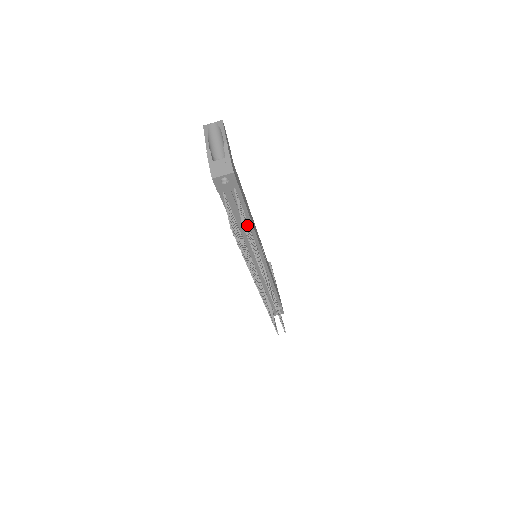
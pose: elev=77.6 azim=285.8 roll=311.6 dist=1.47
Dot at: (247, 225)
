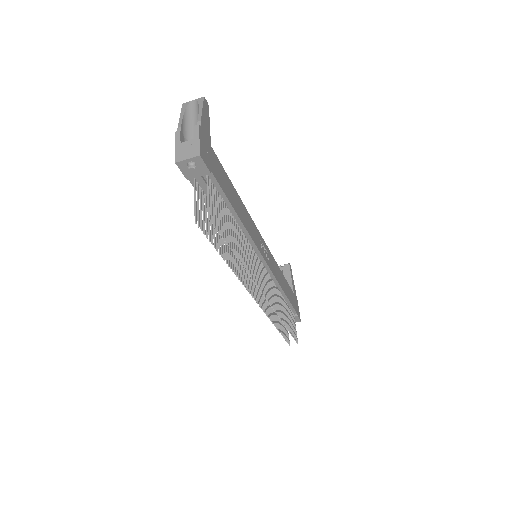
Dot at: (228, 219)
